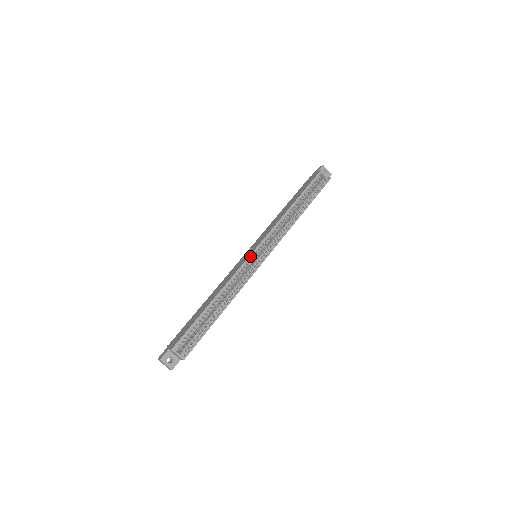
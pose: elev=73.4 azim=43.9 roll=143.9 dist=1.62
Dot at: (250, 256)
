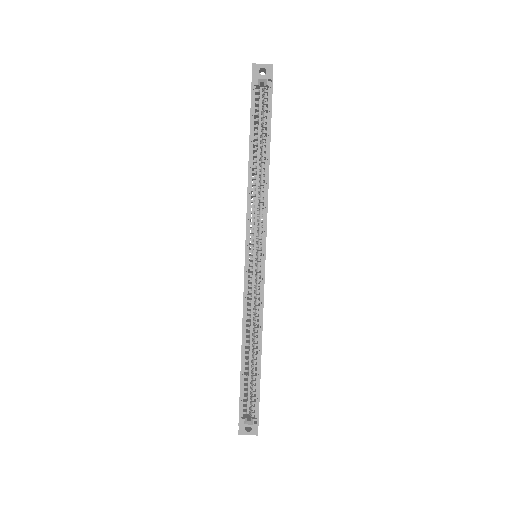
Dot at: (245, 271)
